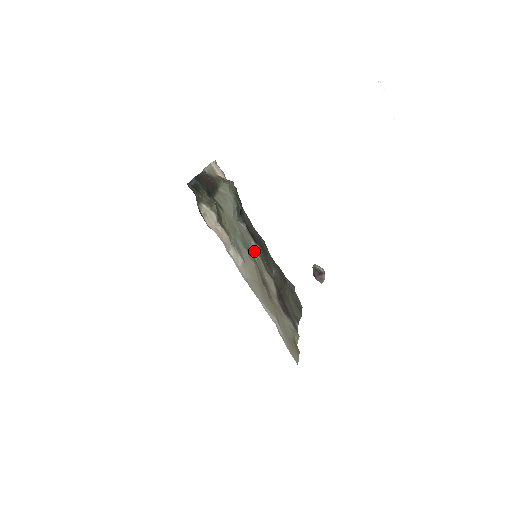
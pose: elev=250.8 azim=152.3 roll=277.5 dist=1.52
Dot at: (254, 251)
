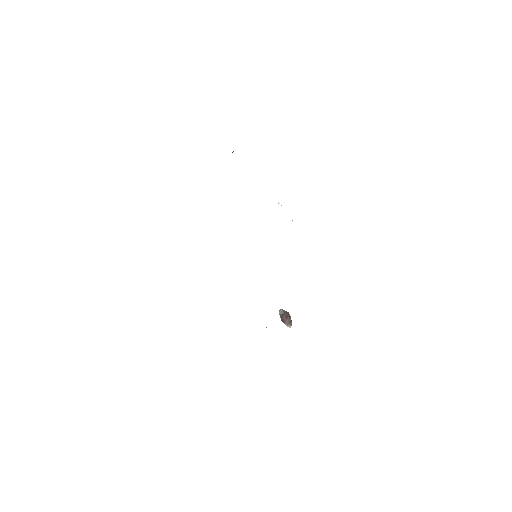
Dot at: occluded
